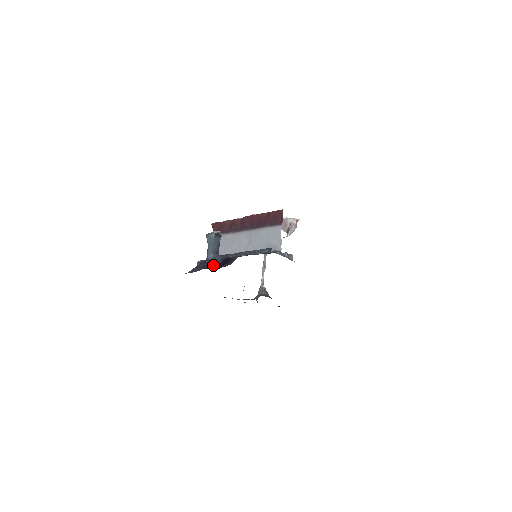
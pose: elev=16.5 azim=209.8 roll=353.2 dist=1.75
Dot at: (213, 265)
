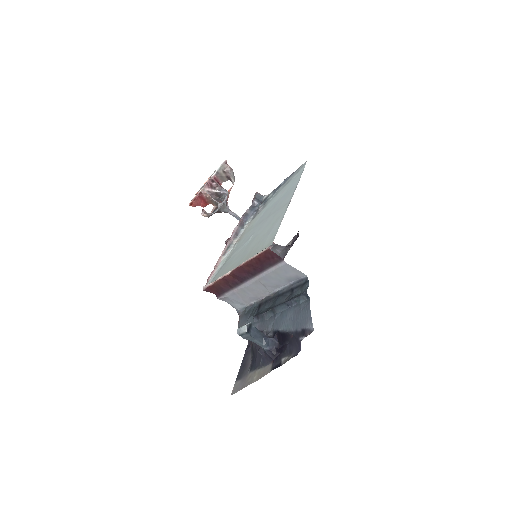
Dot at: (276, 349)
